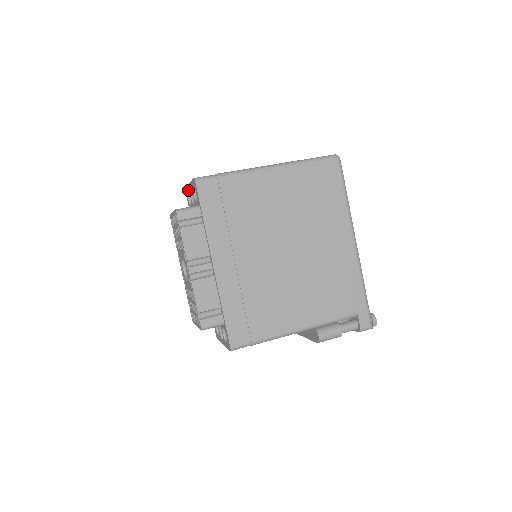
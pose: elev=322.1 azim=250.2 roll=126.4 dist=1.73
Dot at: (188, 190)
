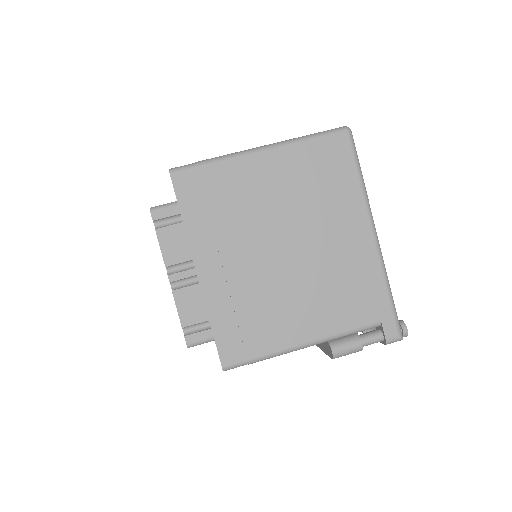
Dot at: occluded
